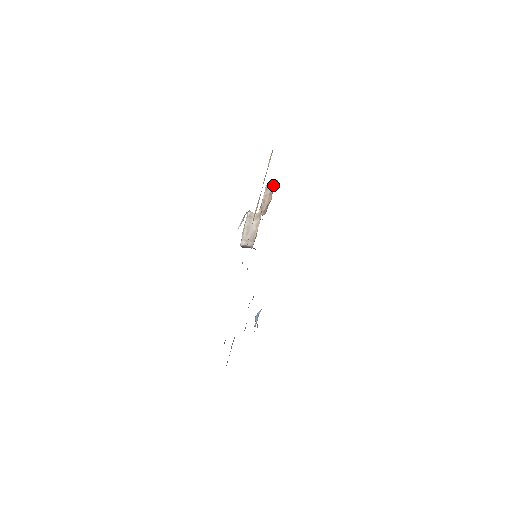
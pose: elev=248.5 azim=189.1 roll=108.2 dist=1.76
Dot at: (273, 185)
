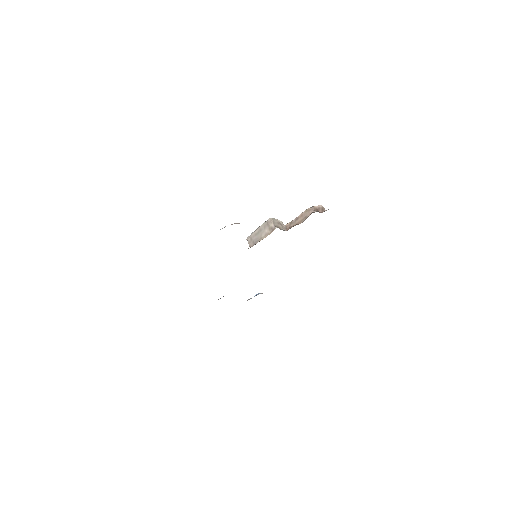
Dot at: (312, 212)
